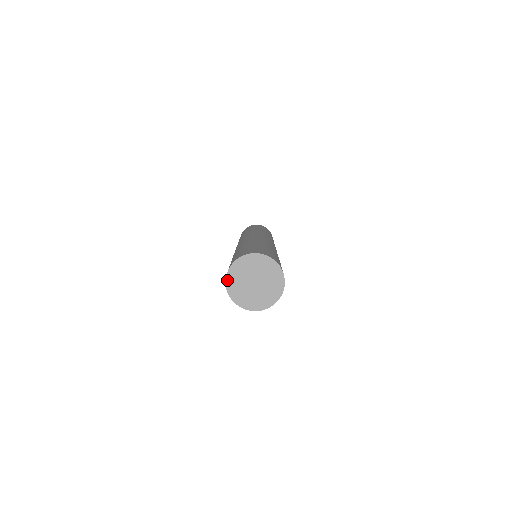
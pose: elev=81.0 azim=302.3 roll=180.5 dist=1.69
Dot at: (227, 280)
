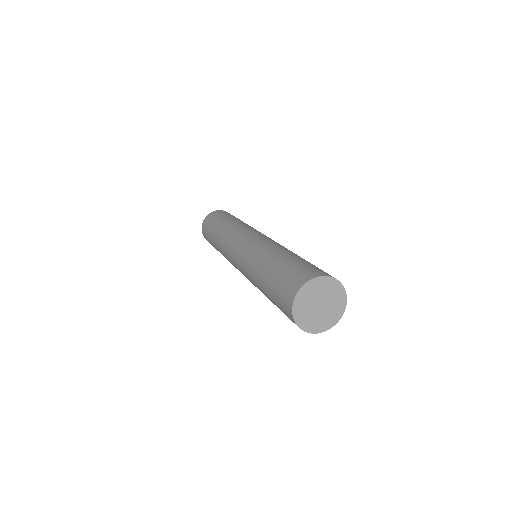
Dot at: (306, 284)
